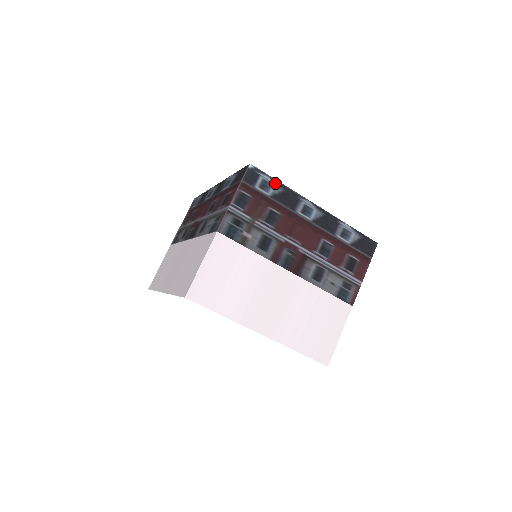
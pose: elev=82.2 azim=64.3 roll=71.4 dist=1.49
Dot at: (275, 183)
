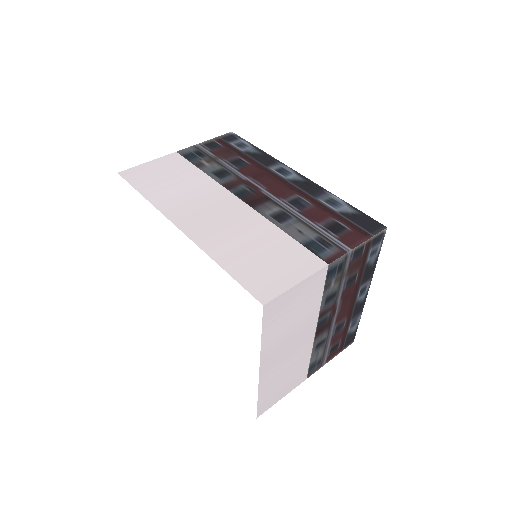
Dot at: (377, 255)
